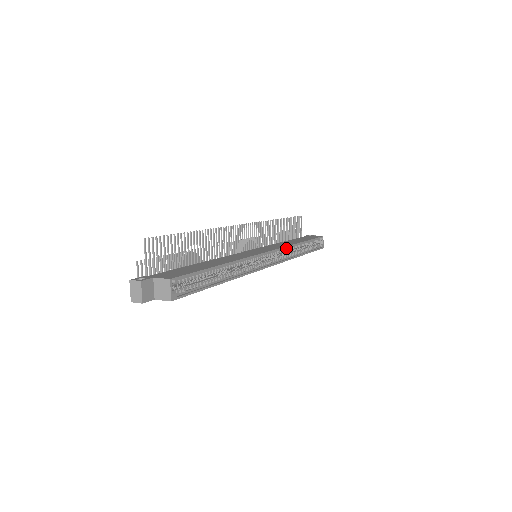
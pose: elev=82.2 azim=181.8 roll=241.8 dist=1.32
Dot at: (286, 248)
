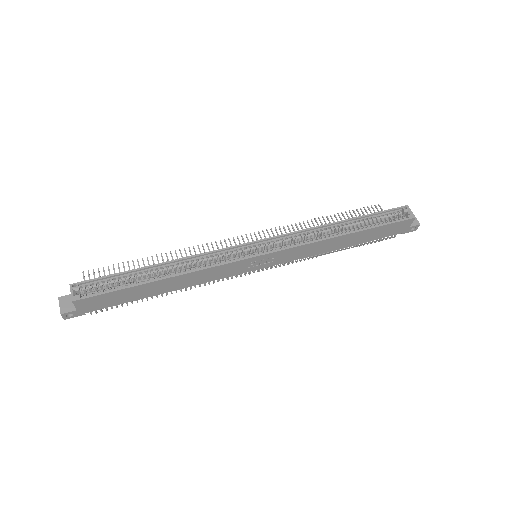
Dot at: (301, 234)
